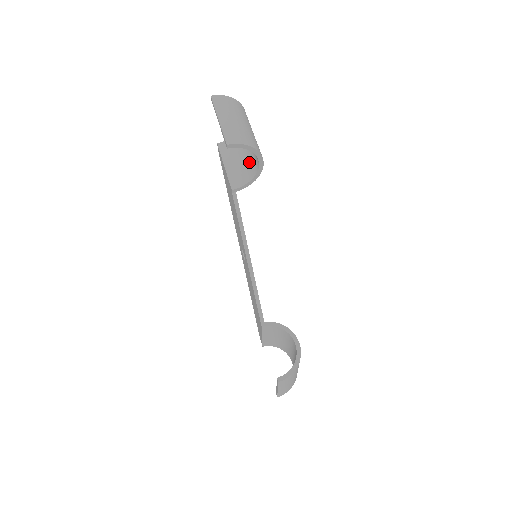
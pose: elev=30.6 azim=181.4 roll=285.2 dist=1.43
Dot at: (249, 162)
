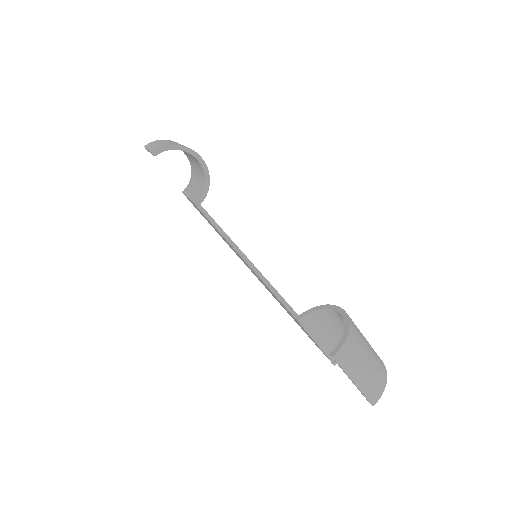
Dot at: (200, 175)
